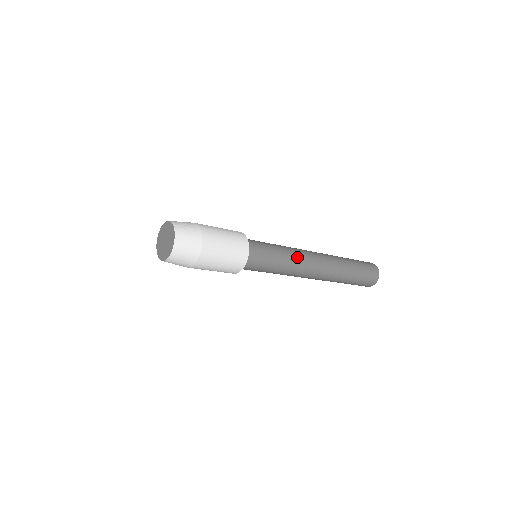
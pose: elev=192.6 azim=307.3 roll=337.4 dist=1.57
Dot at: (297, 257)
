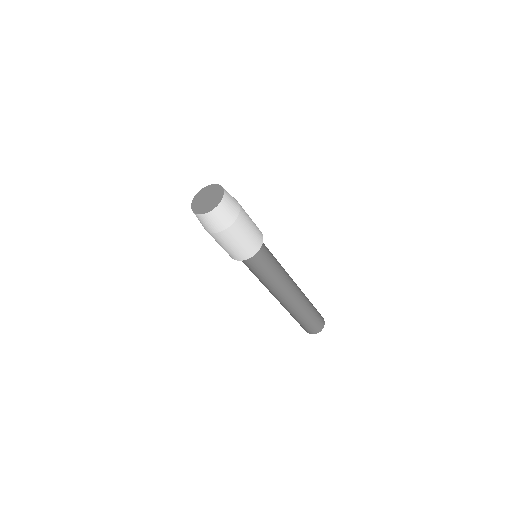
Dot at: (281, 281)
